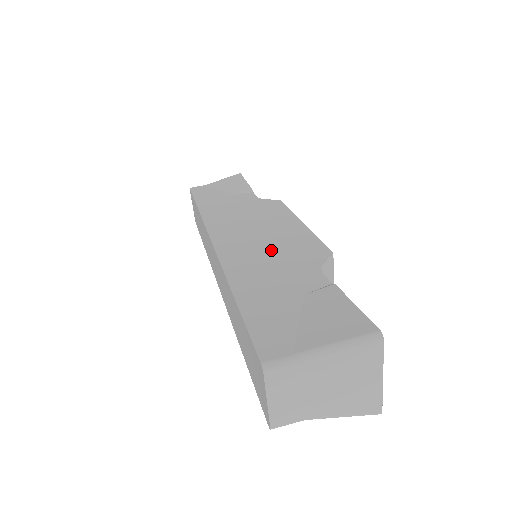
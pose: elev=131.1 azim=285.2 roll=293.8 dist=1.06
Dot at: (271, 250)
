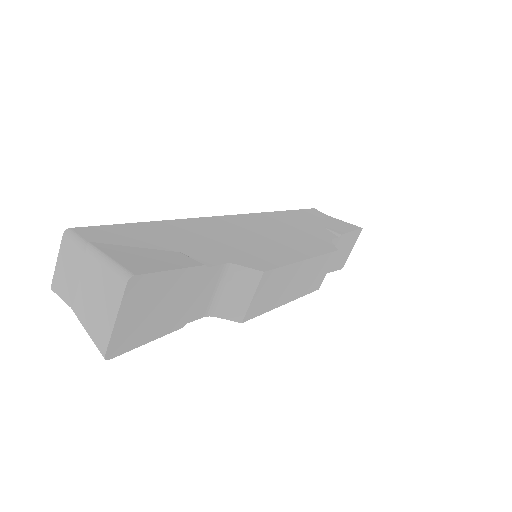
Dot at: (242, 240)
